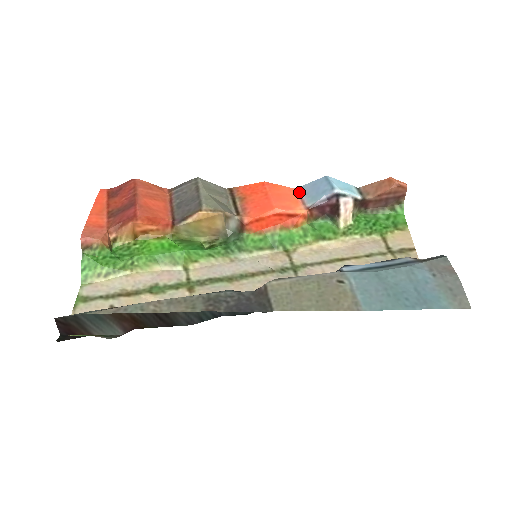
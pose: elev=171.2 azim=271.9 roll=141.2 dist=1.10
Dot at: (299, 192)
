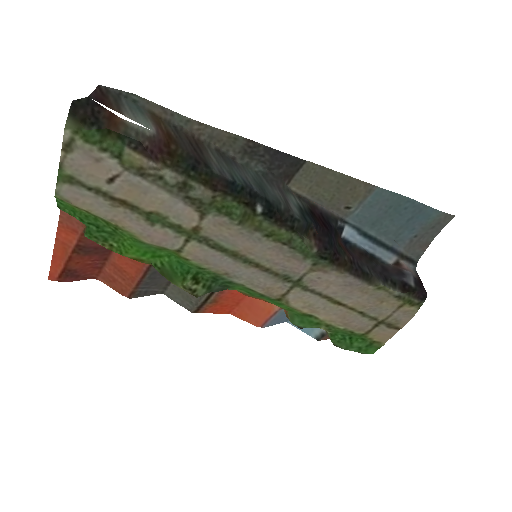
Dot at: (266, 322)
